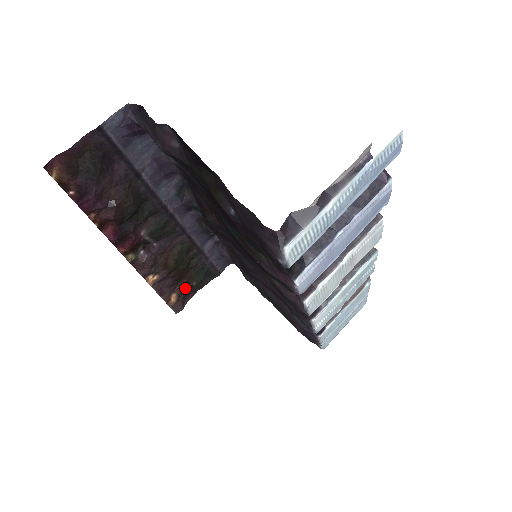
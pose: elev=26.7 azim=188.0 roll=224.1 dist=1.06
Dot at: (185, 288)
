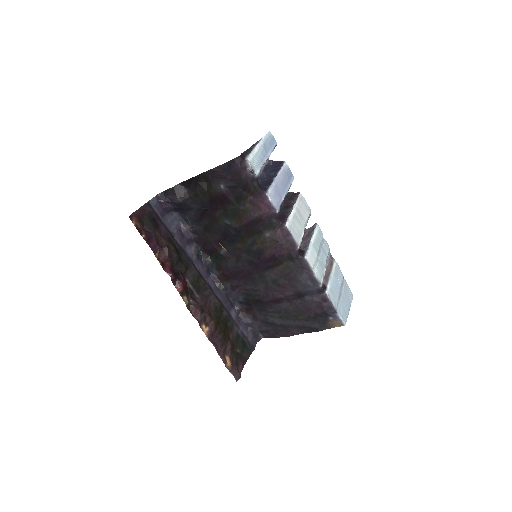
Dot at: (233, 354)
